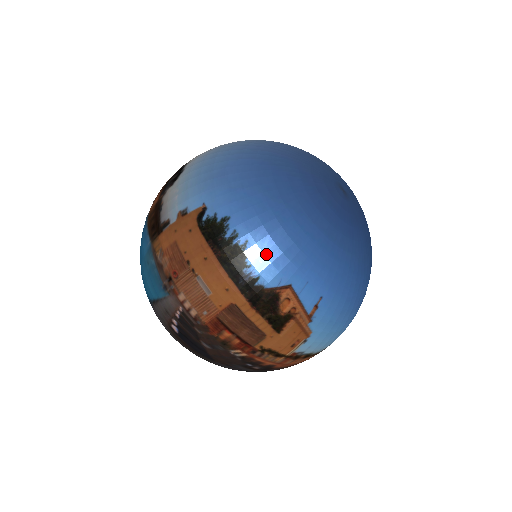
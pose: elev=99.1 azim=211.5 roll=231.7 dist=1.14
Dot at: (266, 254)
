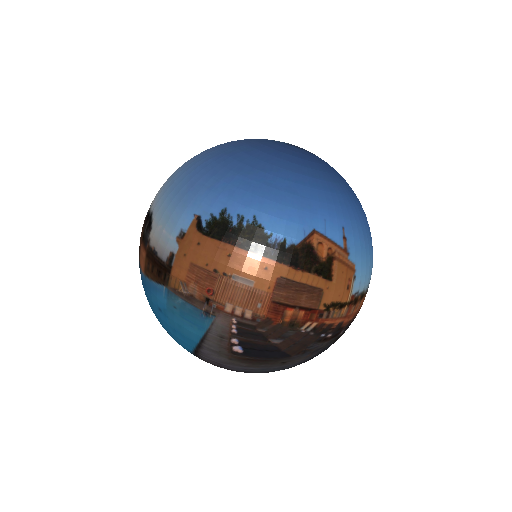
Dot at: (277, 216)
